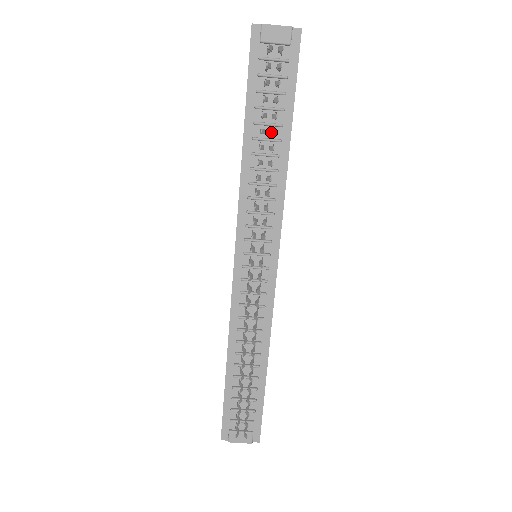
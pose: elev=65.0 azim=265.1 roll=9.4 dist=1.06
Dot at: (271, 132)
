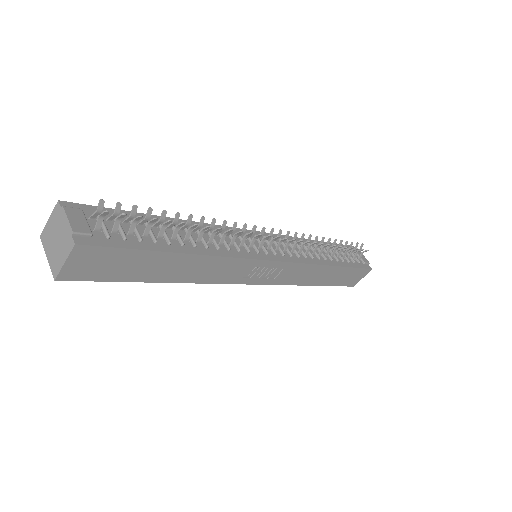
Dot at: (337, 247)
